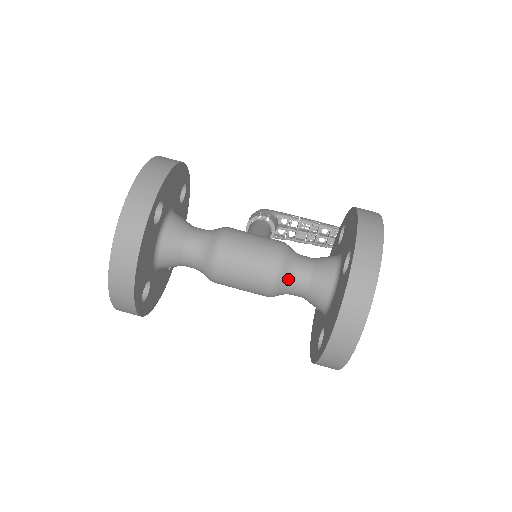
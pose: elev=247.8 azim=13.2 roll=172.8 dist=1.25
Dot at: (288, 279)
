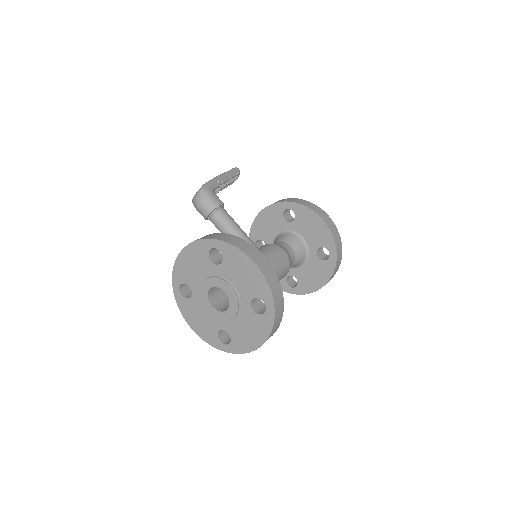
Dot at: occluded
